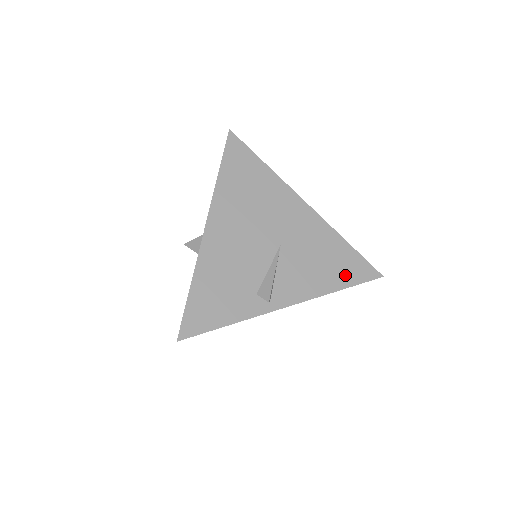
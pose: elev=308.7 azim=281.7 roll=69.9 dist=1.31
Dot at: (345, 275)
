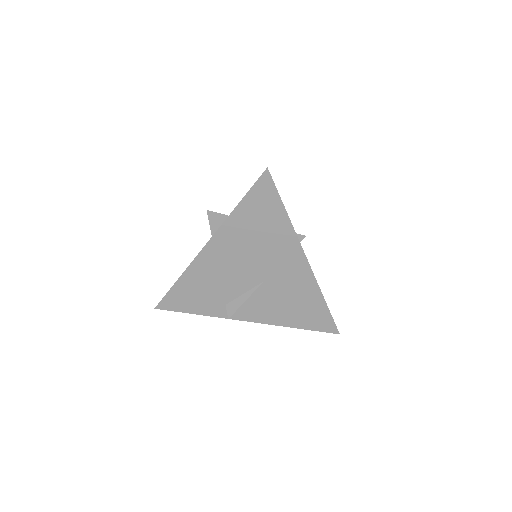
Dot at: (307, 321)
